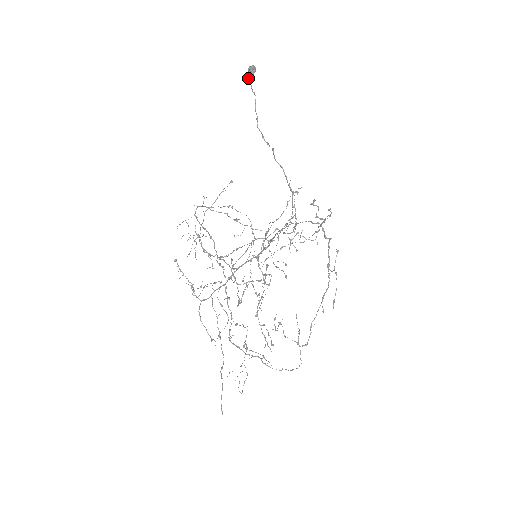
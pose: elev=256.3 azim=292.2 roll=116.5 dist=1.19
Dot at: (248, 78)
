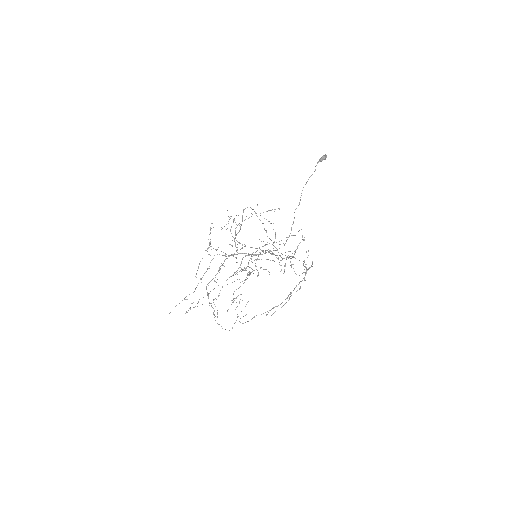
Dot at: (319, 160)
